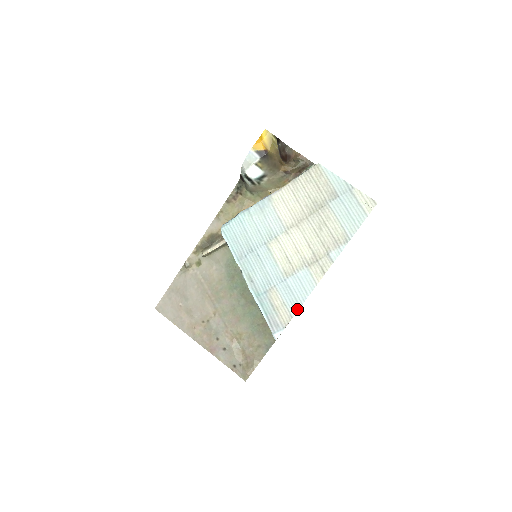
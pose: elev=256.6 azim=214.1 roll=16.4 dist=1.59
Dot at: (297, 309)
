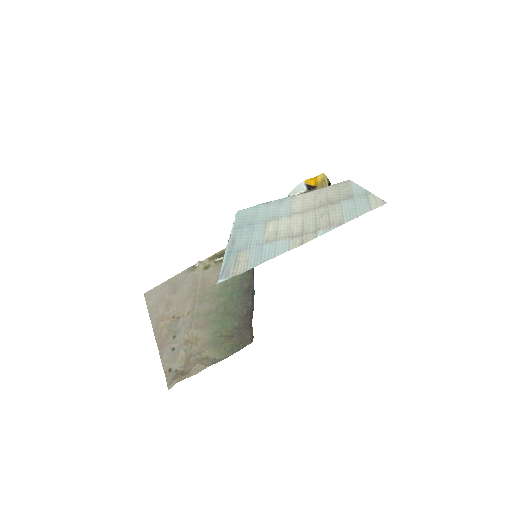
Dot at: (256, 265)
